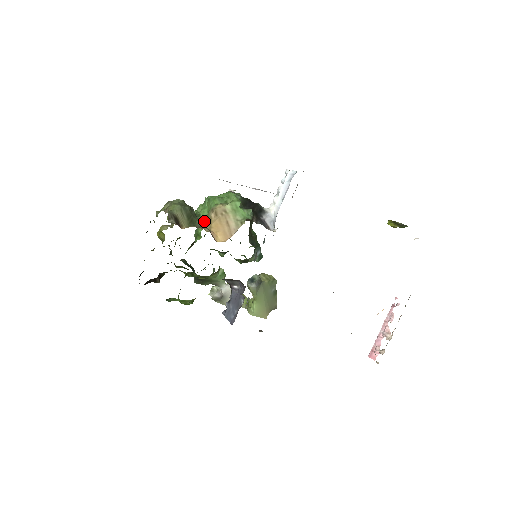
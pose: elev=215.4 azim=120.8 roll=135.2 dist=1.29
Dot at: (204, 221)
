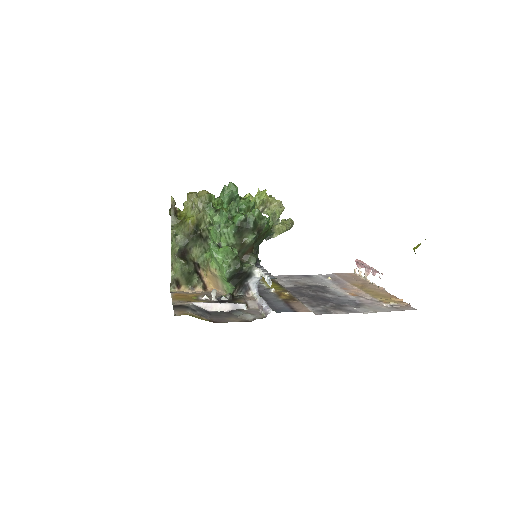
Dot at: (204, 264)
